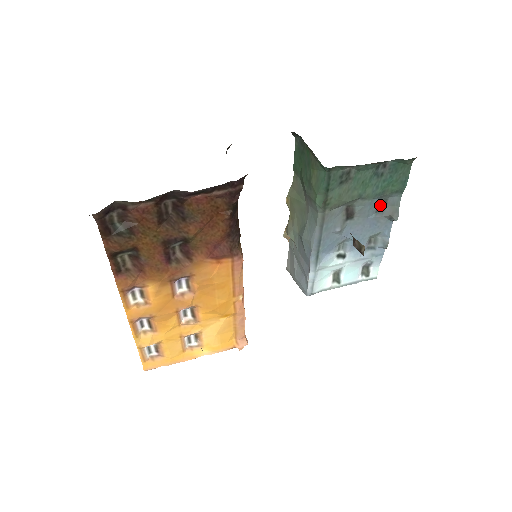
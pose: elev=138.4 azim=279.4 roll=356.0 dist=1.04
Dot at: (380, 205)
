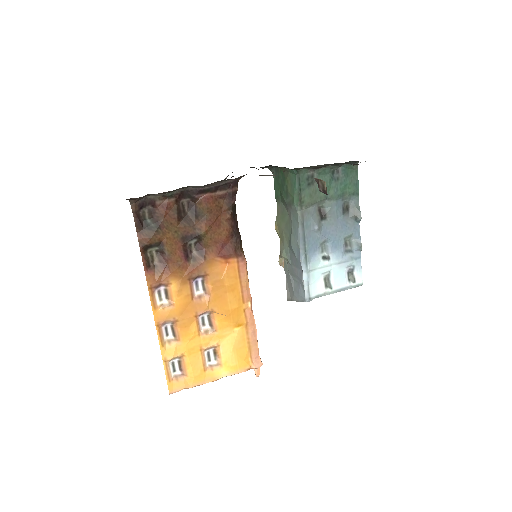
Dot at: (344, 208)
